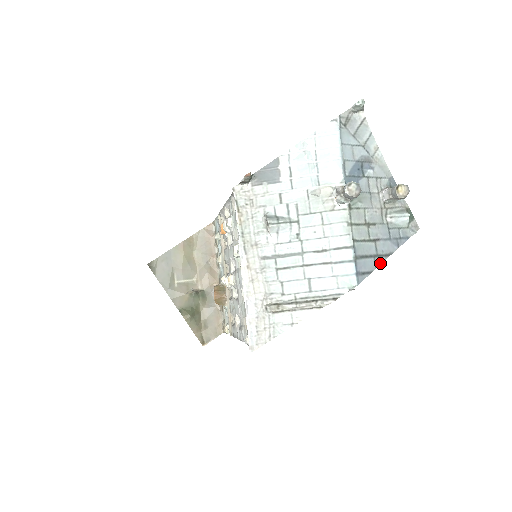
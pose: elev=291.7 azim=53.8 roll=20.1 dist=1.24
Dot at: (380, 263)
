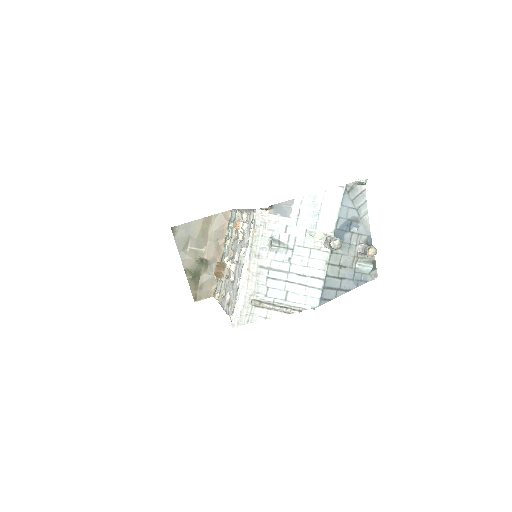
Dot at: (340, 295)
